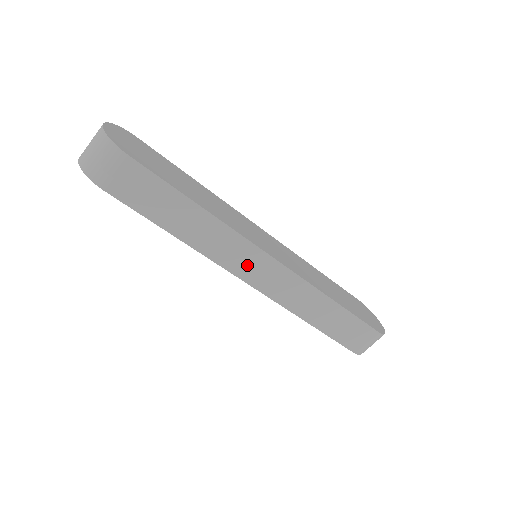
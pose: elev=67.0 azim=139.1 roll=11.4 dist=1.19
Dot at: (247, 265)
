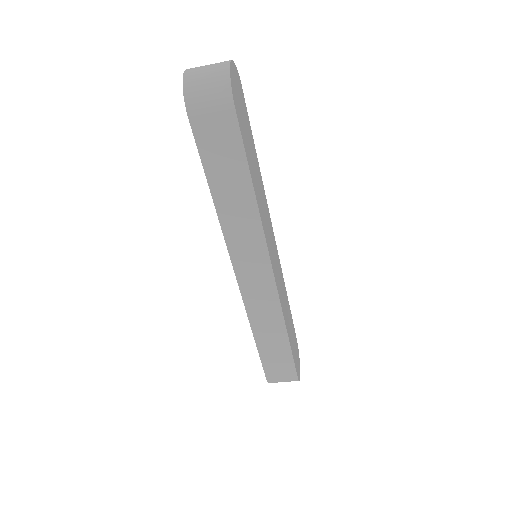
Dot at: (248, 262)
